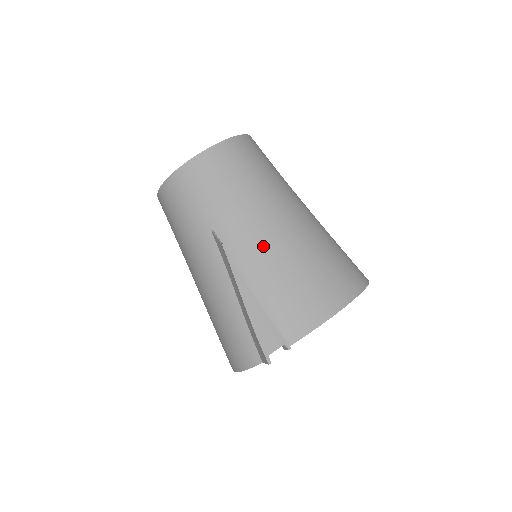
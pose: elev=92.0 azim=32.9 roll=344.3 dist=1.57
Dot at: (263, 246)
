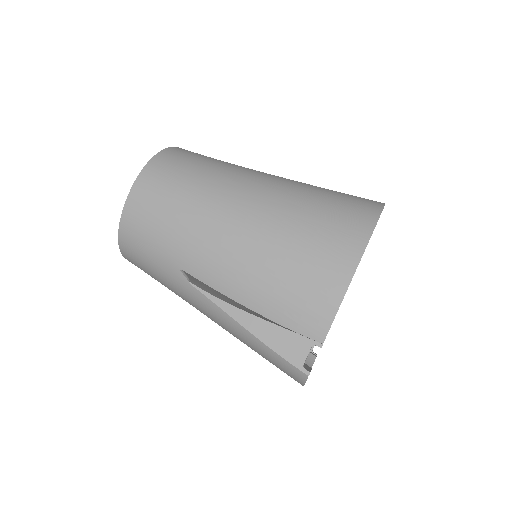
Dot at: (234, 254)
